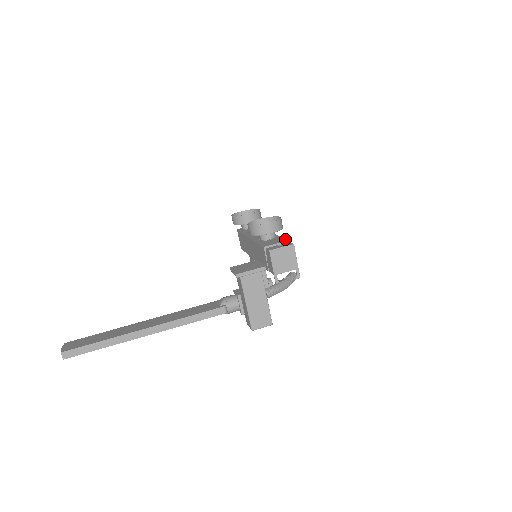
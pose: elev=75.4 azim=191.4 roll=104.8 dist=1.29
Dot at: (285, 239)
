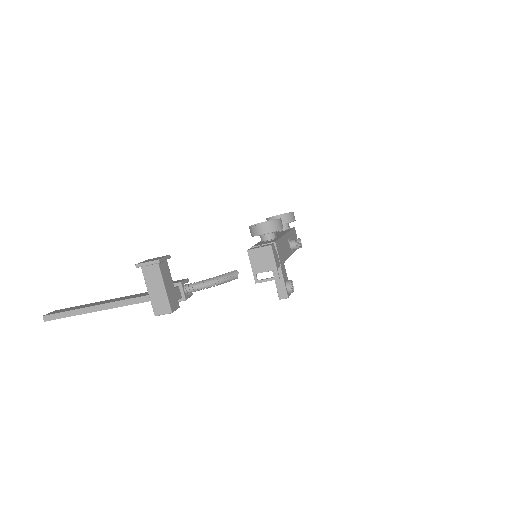
Dot at: (275, 240)
